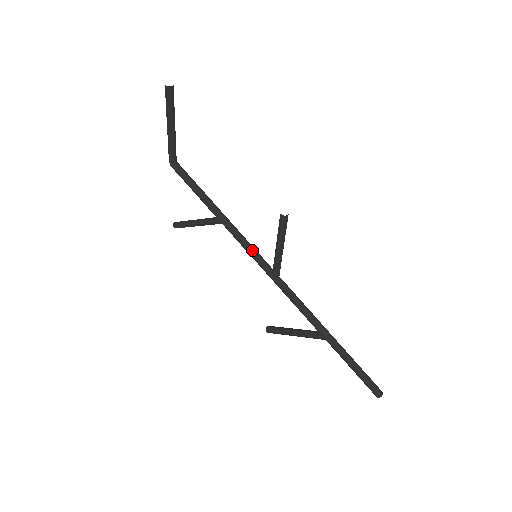
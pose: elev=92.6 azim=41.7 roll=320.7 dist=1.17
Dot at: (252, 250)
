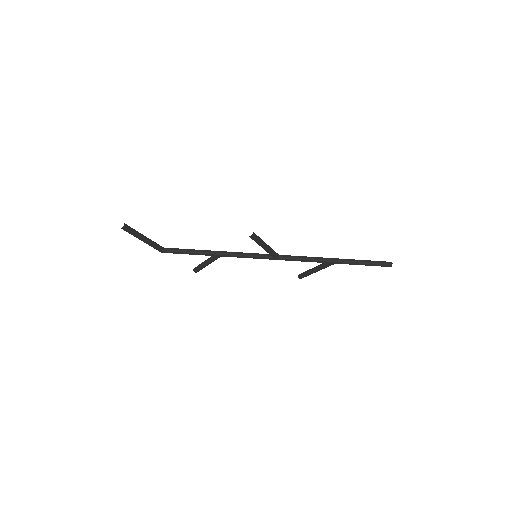
Dot at: (251, 256)
